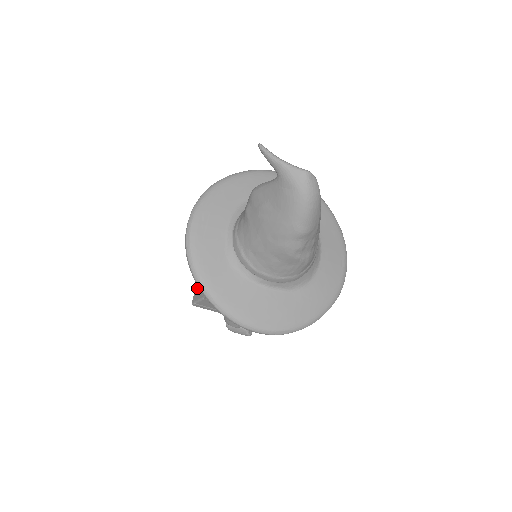
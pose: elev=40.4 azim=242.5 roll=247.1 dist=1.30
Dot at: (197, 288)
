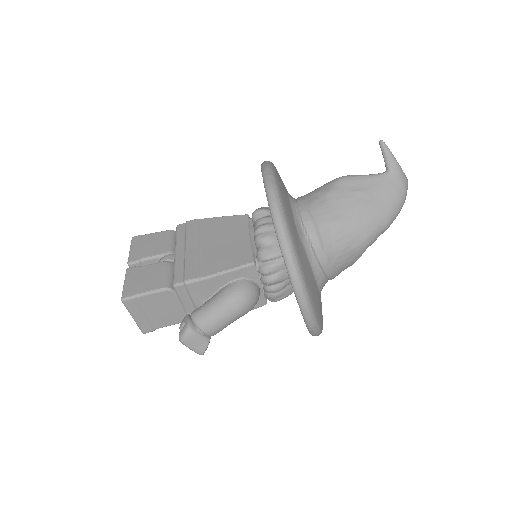
Dot at: (136, 280)
